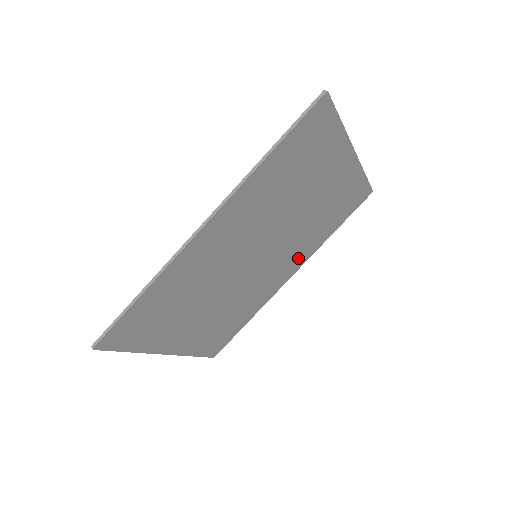
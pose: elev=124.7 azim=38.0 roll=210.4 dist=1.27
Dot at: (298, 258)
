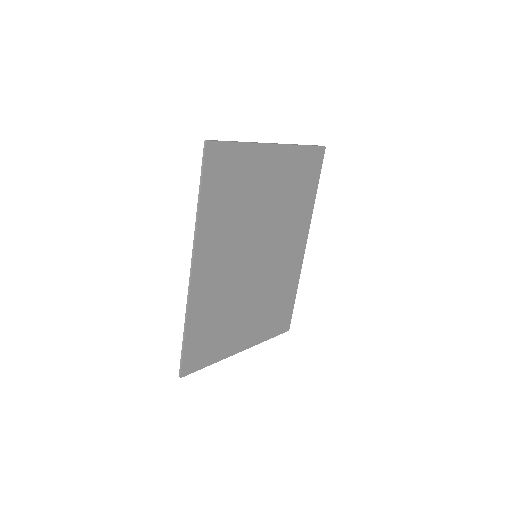
Dot at: (299, 231)
